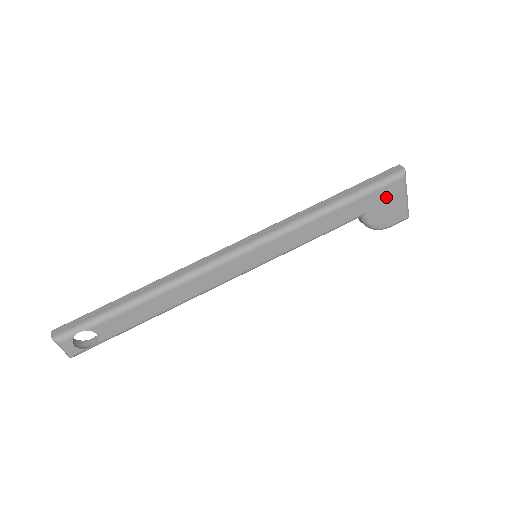
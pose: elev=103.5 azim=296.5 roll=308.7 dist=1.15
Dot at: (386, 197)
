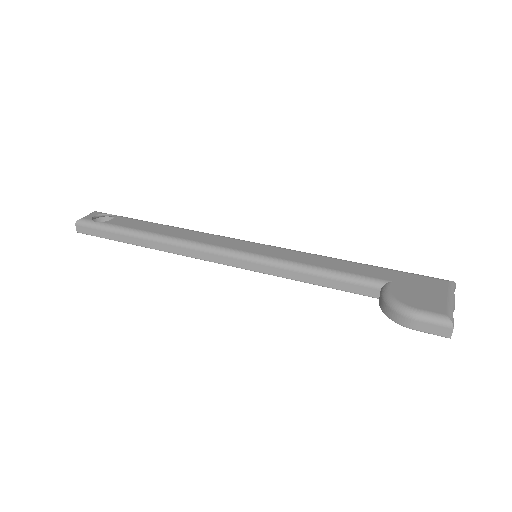
Dot at: (421, 284)
